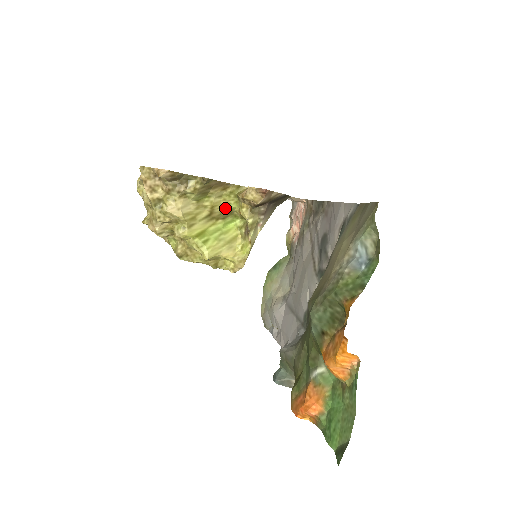
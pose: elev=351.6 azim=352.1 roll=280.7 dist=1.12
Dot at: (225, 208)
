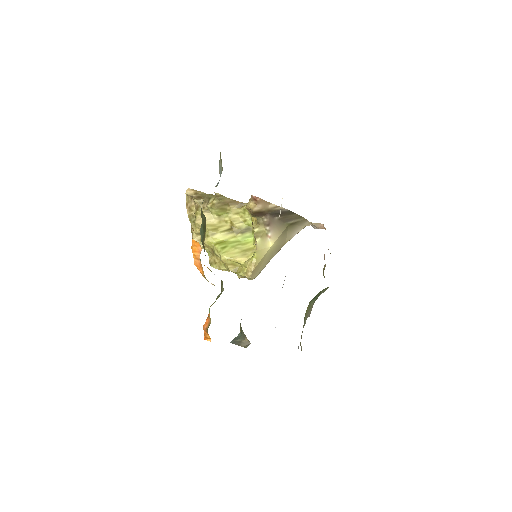
Dot at: (243, 224)
